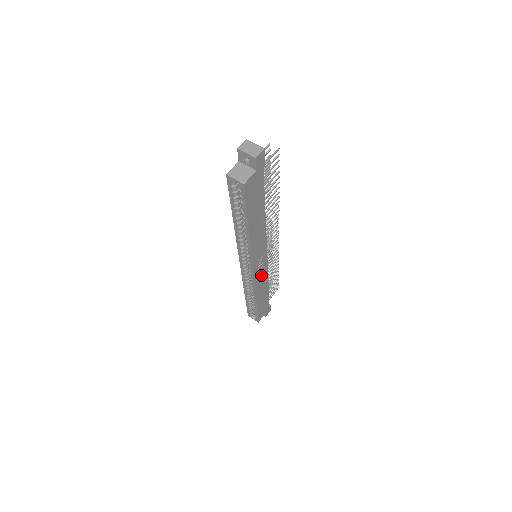
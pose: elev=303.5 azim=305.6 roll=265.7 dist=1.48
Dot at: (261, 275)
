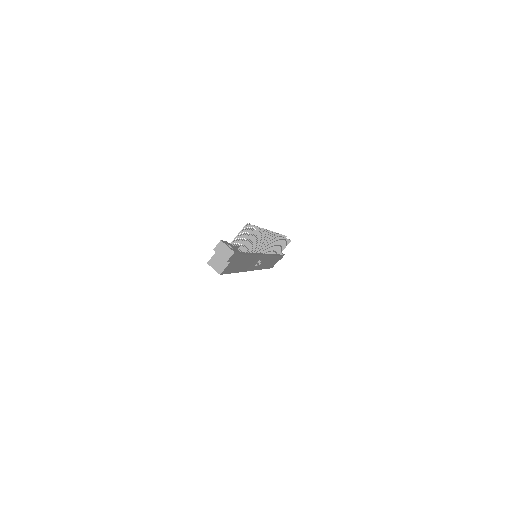
Dot at: (263, 262)
